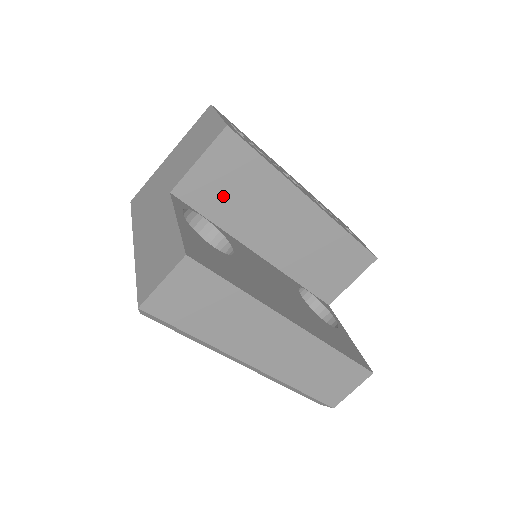
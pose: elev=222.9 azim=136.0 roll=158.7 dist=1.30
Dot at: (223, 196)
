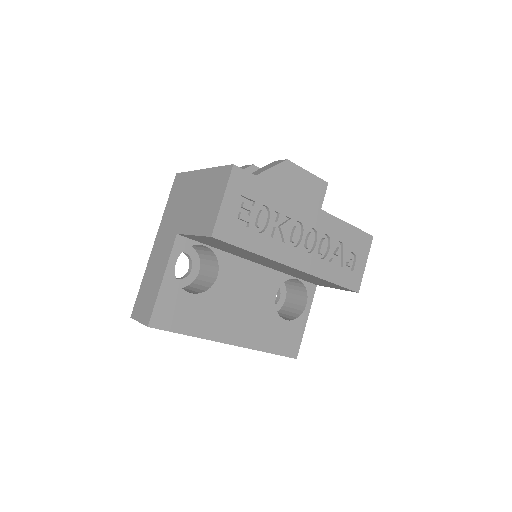
Dot at: (218, 246)
